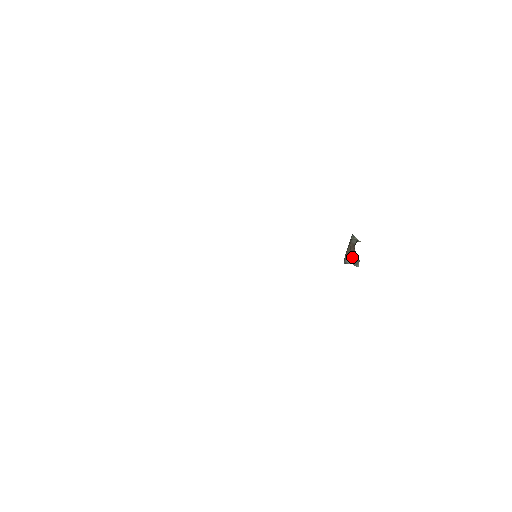
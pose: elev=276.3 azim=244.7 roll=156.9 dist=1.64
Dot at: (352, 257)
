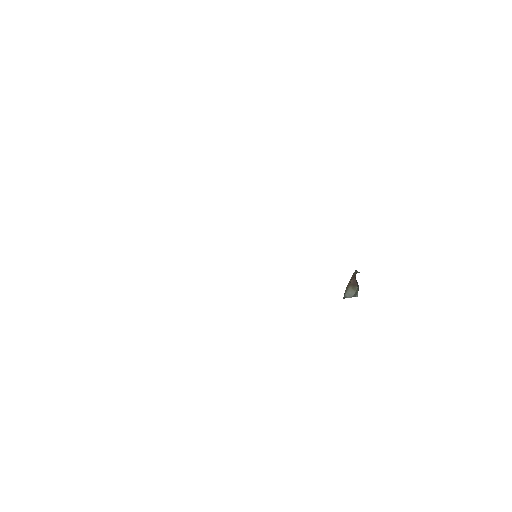
Dot at: (352, 289)
